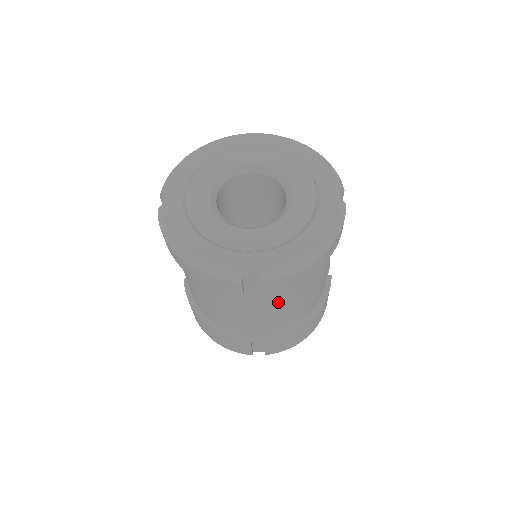
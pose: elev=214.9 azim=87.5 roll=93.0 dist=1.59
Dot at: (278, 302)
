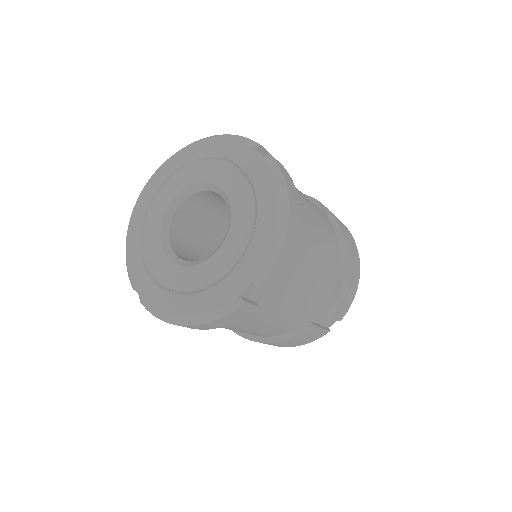
Dot at: (298, 282)
